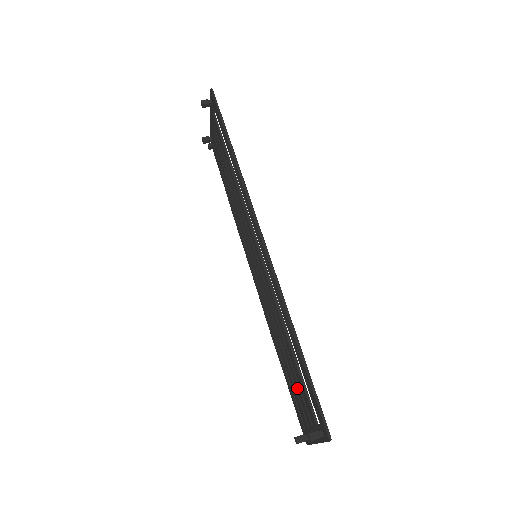
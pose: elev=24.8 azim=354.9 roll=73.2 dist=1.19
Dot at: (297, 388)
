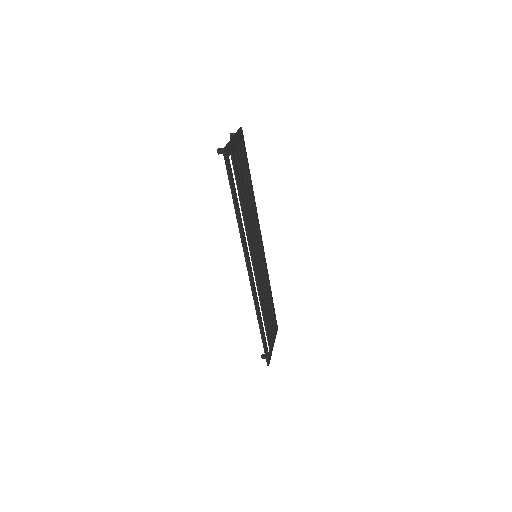
Dot at: (268, 324)
